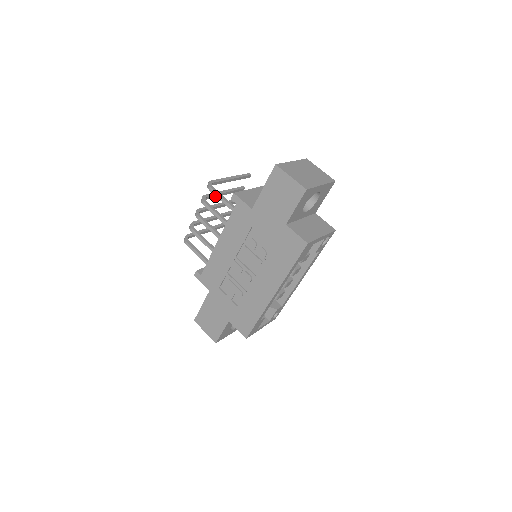
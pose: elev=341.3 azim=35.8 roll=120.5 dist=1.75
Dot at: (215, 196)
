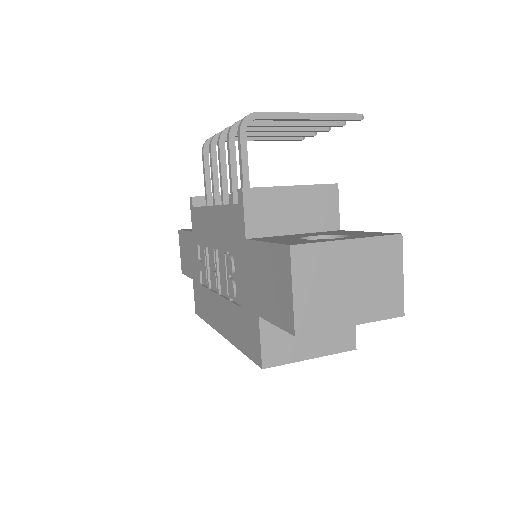
Dot at: (267, 125)
